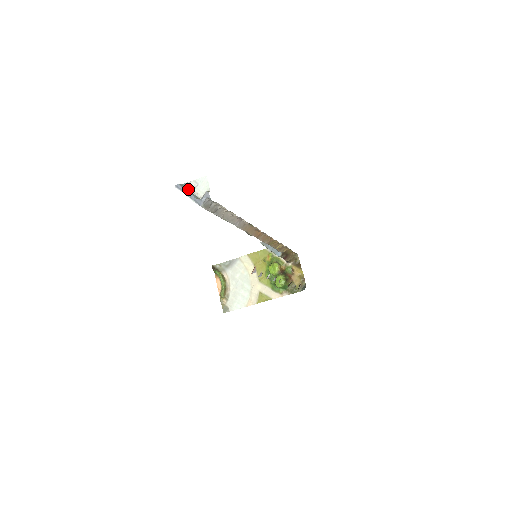
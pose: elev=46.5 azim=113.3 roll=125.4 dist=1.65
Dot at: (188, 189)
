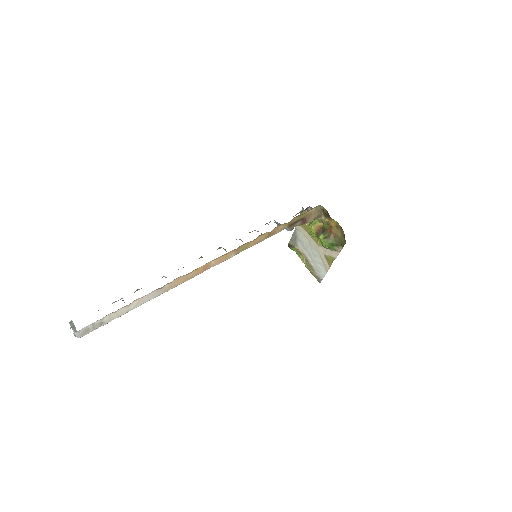
Dot at: (73, 324)
